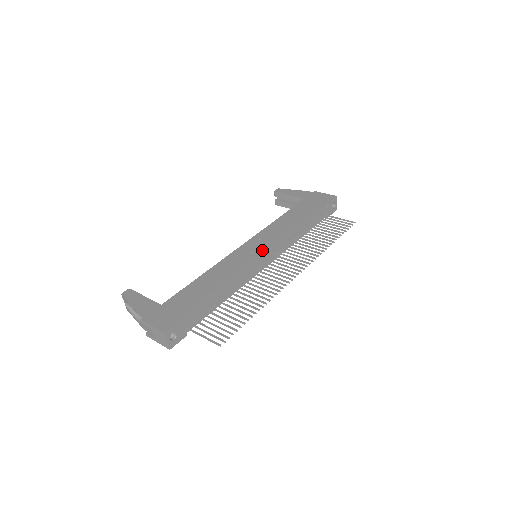
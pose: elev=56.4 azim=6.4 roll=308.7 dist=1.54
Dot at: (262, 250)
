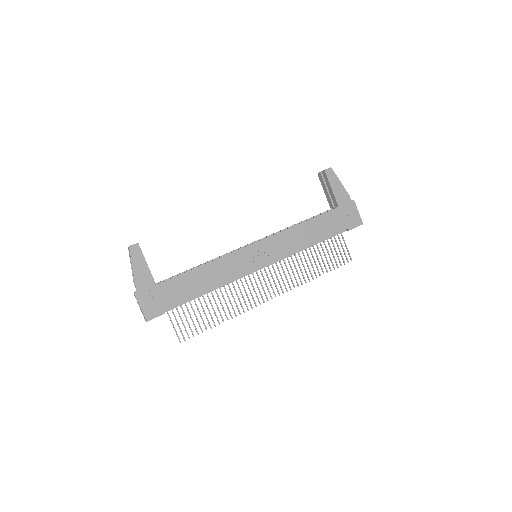
Dot at: (262, 264)
